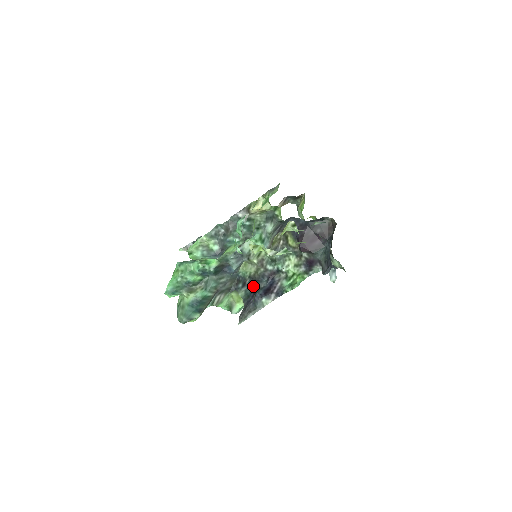
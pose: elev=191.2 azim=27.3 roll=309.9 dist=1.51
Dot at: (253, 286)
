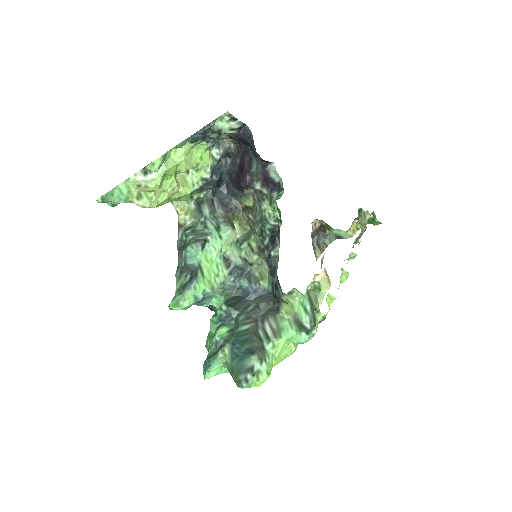
Dot at: occluded
